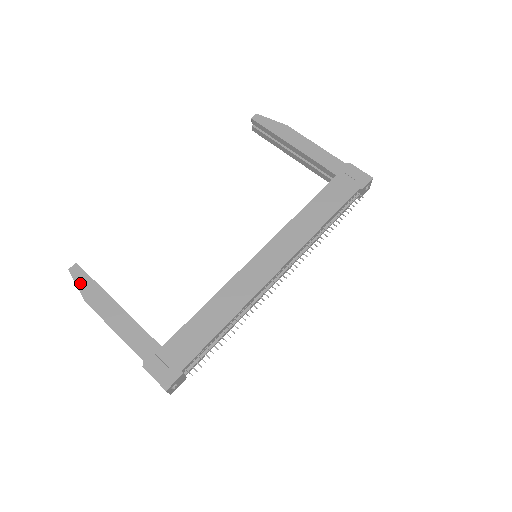
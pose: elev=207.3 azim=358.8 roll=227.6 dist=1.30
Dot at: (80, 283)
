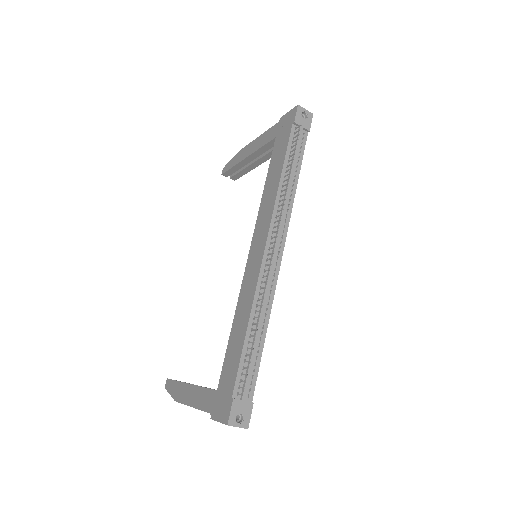
Dot at: (171, 391)
